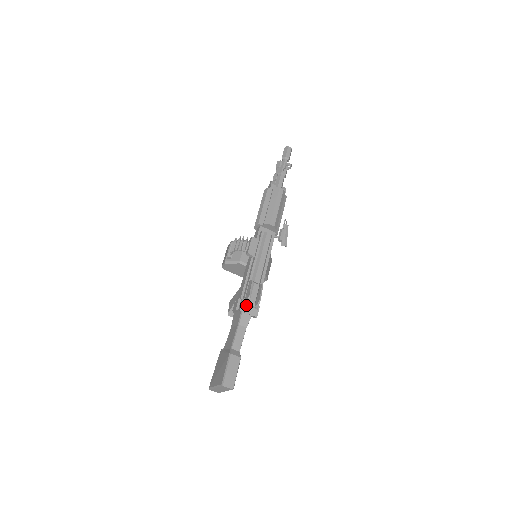
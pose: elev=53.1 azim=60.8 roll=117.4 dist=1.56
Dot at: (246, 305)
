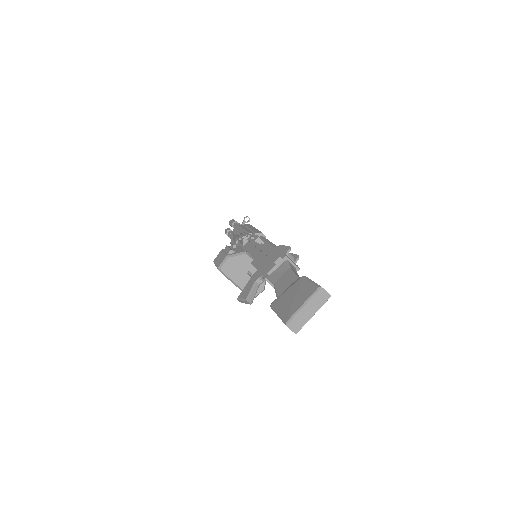
Dot at: (288, 256)
